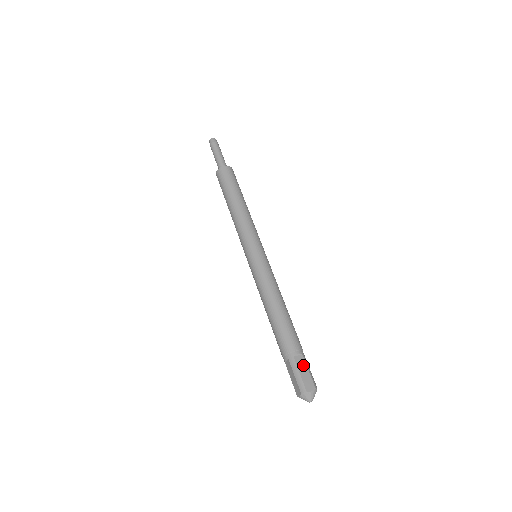
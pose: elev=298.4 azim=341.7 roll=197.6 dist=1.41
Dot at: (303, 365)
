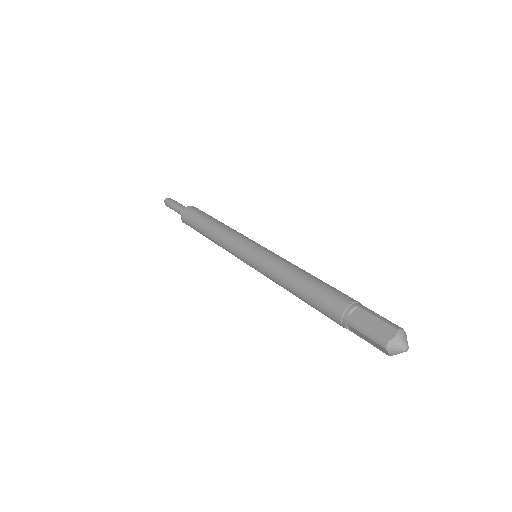
Dot at: (366, 317)
